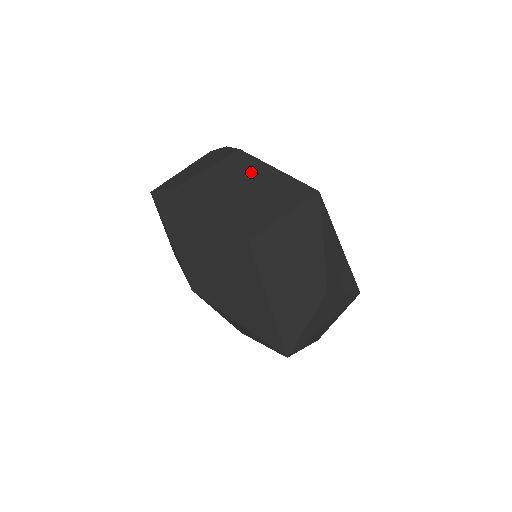
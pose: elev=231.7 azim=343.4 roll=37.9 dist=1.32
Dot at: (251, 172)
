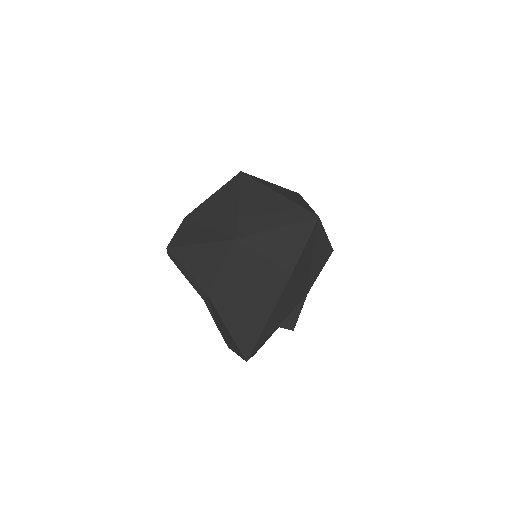
Dot at: occluded
